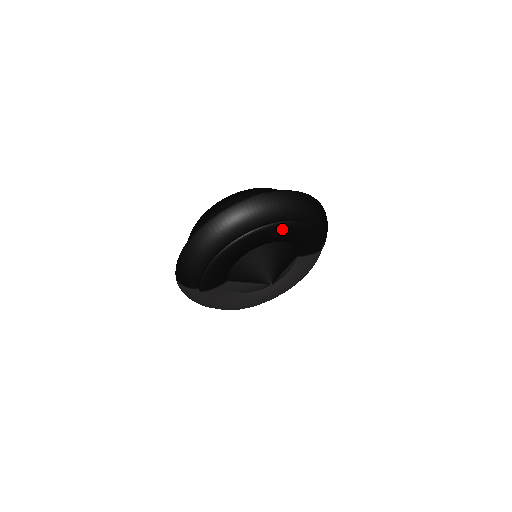
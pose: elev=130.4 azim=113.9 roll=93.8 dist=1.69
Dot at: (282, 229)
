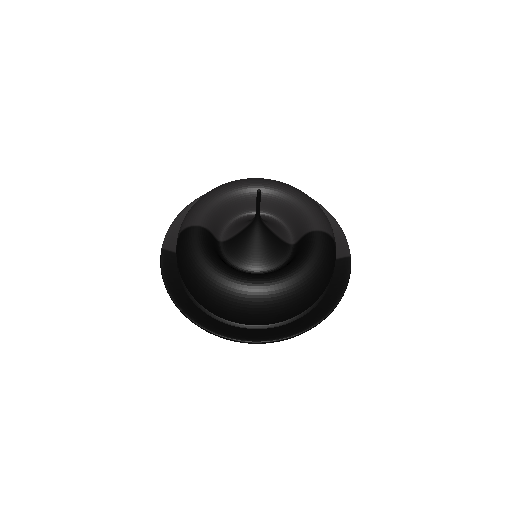
Dot at: occluded
